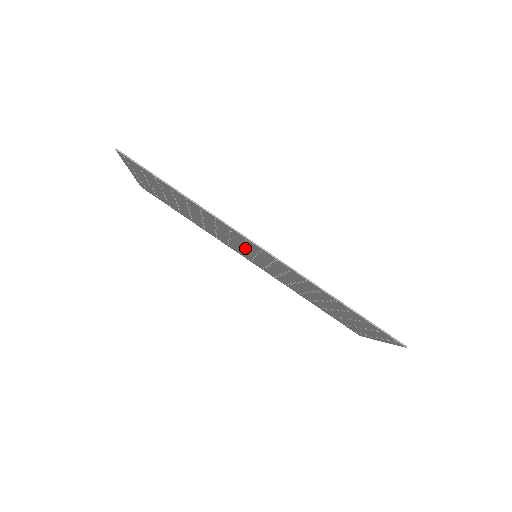
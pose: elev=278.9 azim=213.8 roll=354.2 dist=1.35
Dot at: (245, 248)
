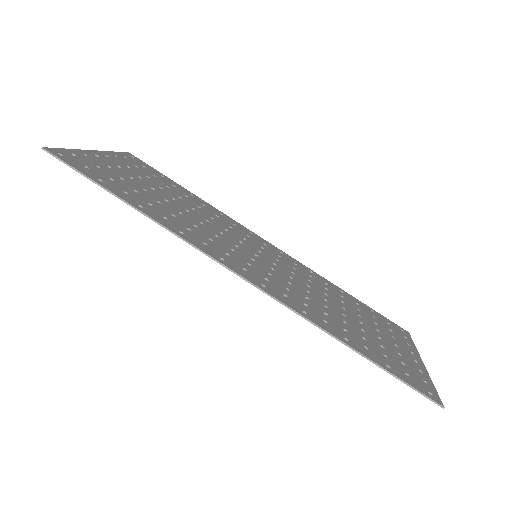
Dot at: (239, 249)
